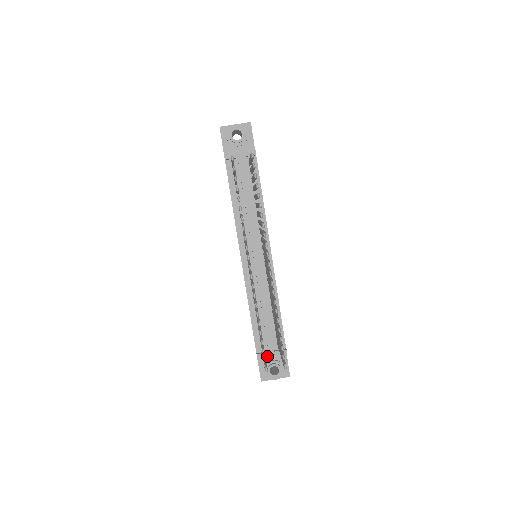
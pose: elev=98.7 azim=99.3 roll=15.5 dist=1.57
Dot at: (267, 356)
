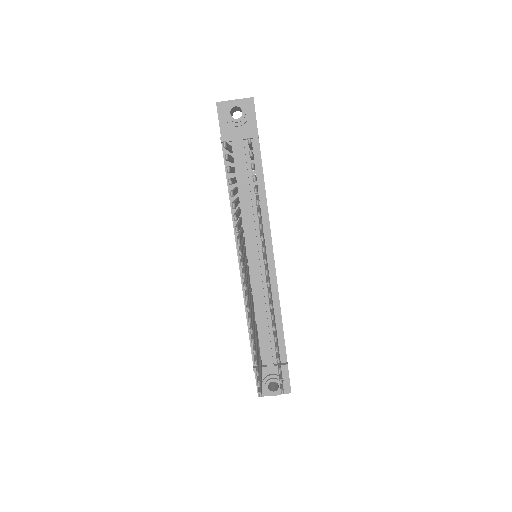
Dot at: (265, 370)
